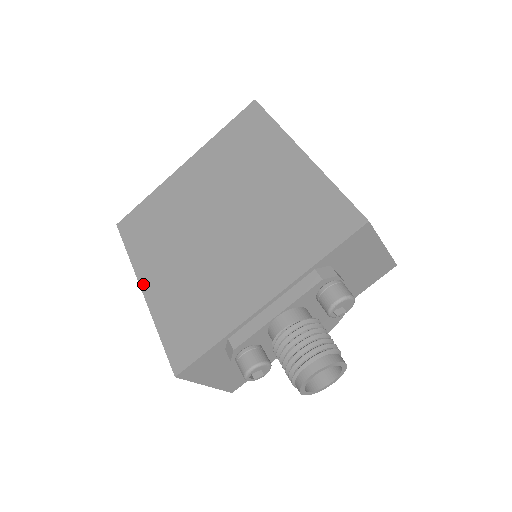
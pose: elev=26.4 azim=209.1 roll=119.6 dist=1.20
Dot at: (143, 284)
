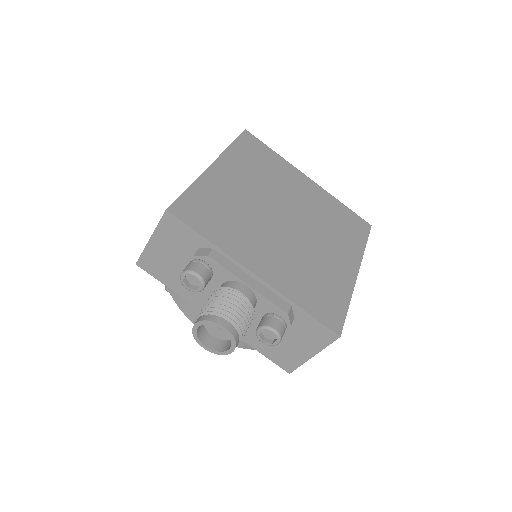
Dot at: (217, 163)
